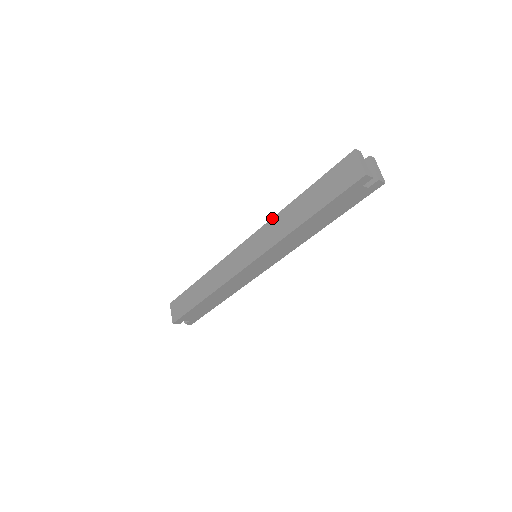
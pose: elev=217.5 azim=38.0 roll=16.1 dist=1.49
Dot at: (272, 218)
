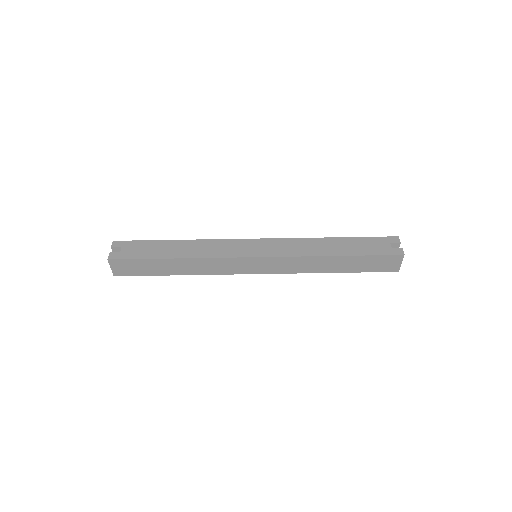
Dot at: occluded
